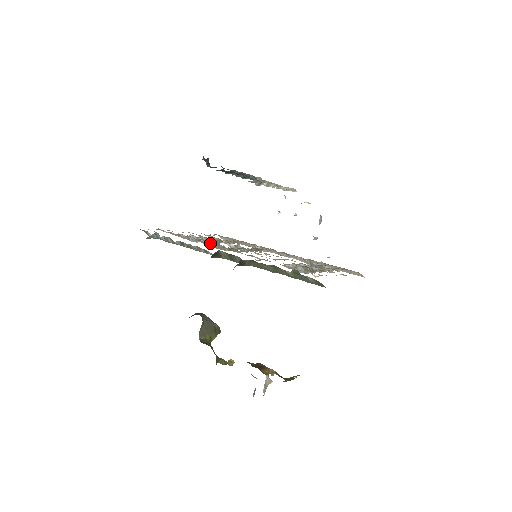
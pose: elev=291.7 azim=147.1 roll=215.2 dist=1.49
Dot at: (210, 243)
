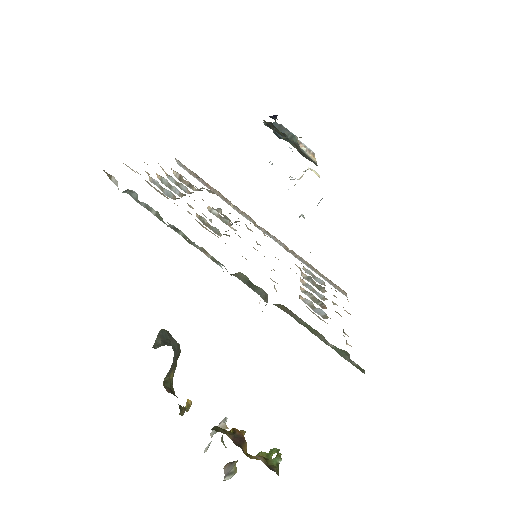
Dot at: occluded
